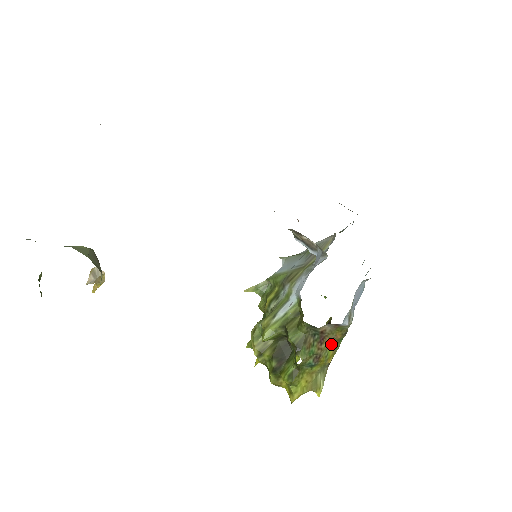
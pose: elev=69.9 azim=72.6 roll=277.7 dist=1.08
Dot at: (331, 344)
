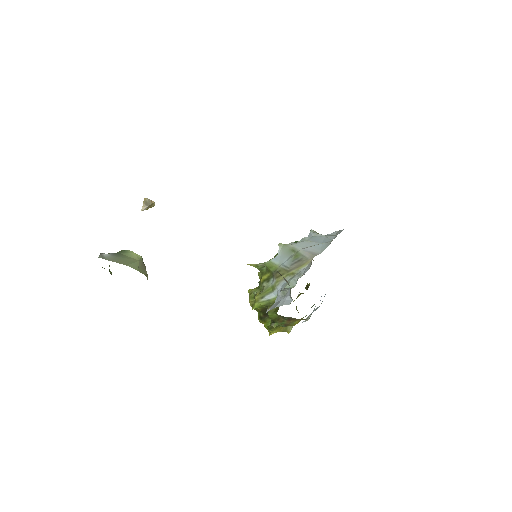
Dot at: (296, 320)
